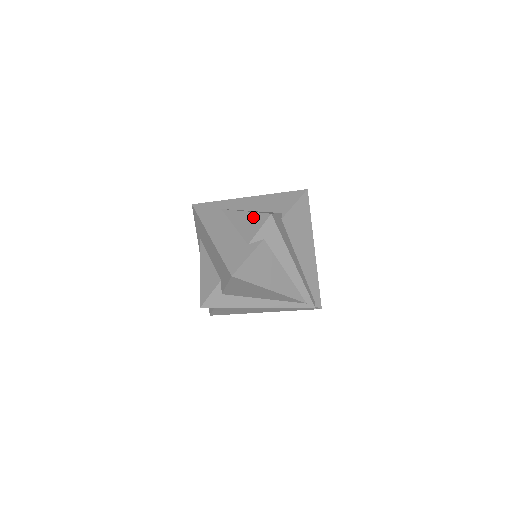
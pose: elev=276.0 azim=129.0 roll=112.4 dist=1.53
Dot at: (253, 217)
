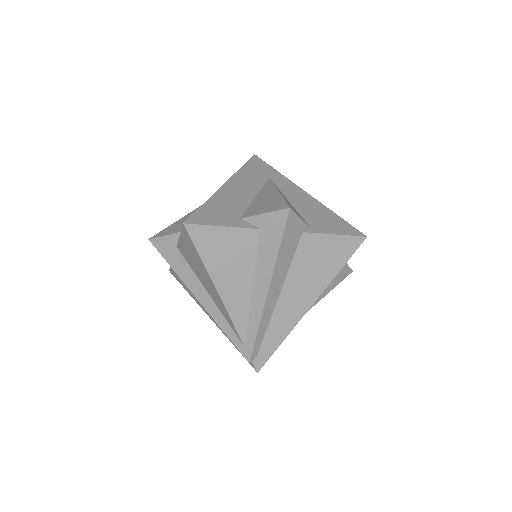
Dot at: (276, 200)
